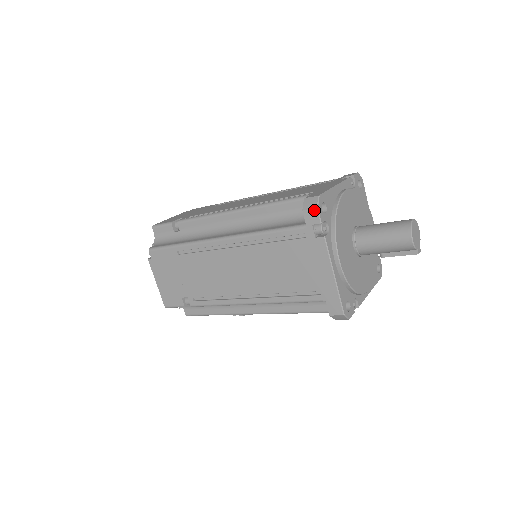
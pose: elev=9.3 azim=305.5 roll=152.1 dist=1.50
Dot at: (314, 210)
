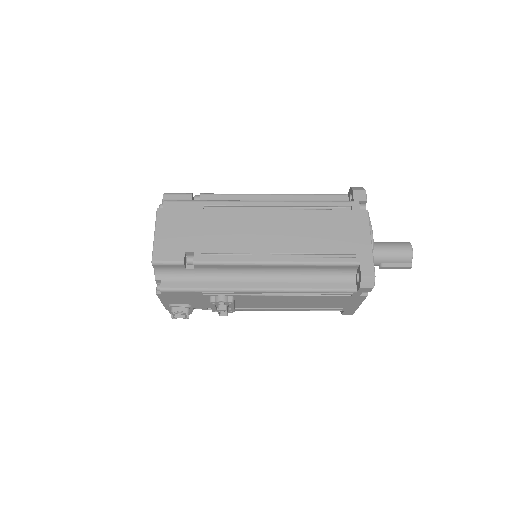
Dot at: (363, 191)
